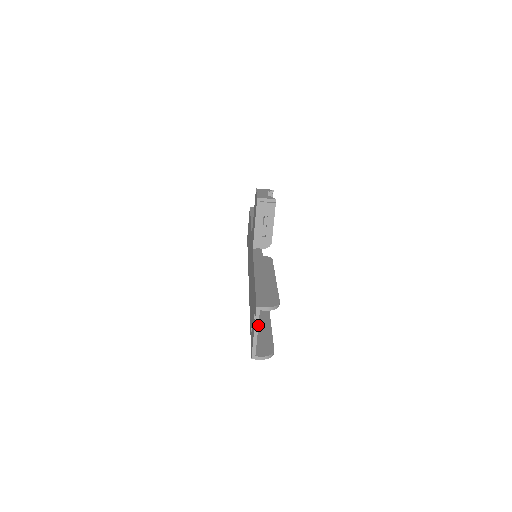
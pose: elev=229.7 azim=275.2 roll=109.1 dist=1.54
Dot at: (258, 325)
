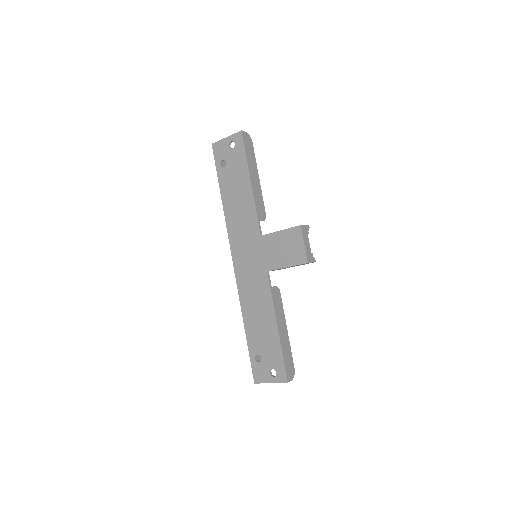
Dot at: occluded
